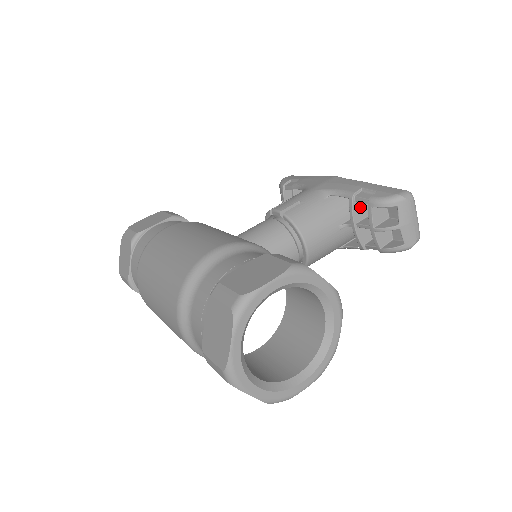
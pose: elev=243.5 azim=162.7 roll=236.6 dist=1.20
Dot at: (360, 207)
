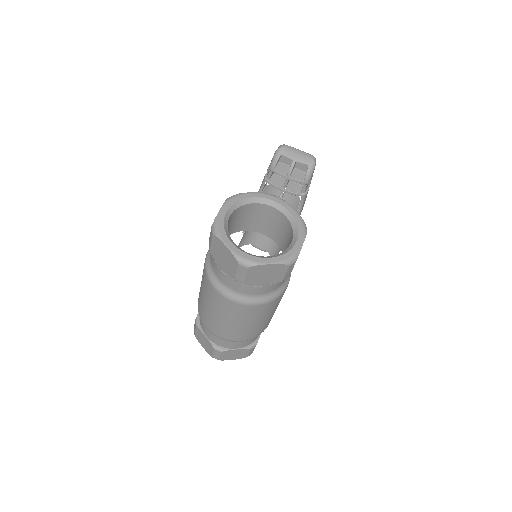
Dot at: (276, 180)
